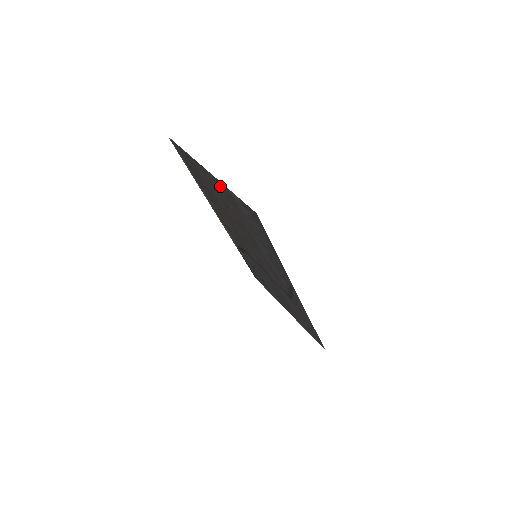
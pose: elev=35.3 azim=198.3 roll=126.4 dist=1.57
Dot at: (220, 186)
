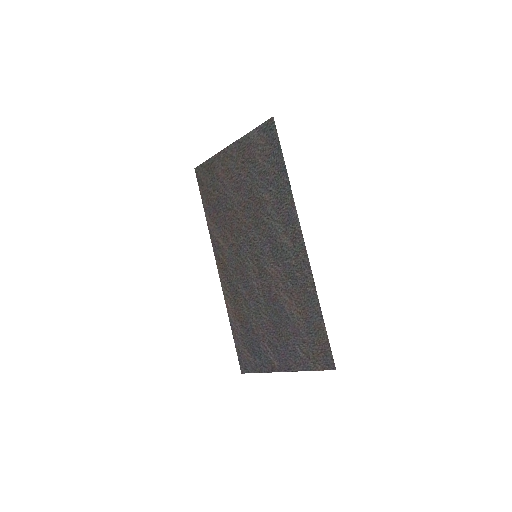
Dot at: (239, 149)
